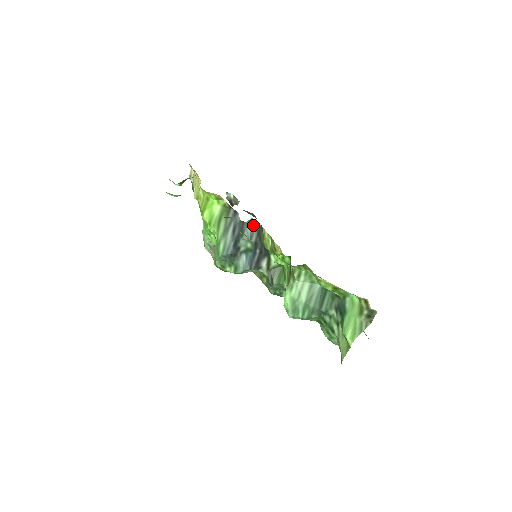
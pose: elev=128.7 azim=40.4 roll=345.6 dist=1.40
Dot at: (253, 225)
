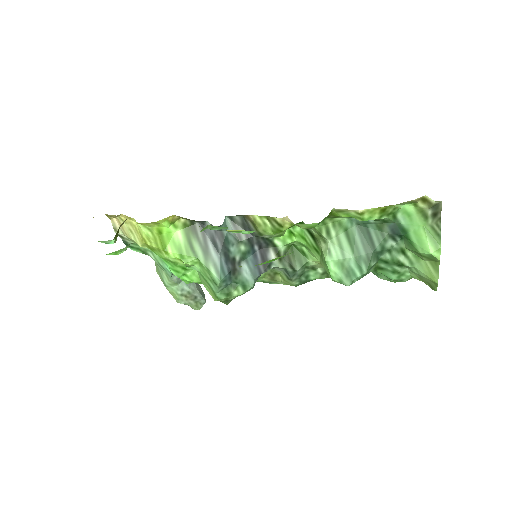
Dot at: (232, 223)
